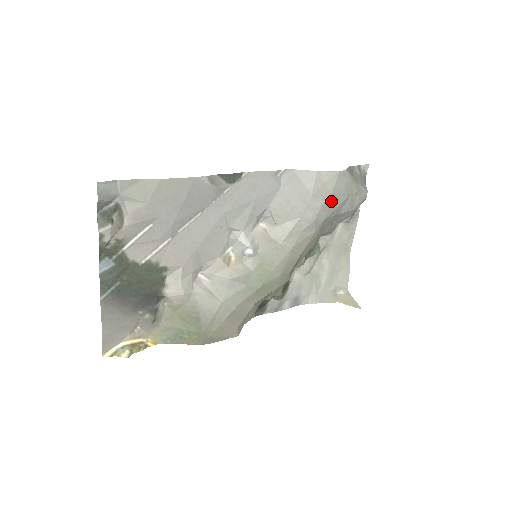
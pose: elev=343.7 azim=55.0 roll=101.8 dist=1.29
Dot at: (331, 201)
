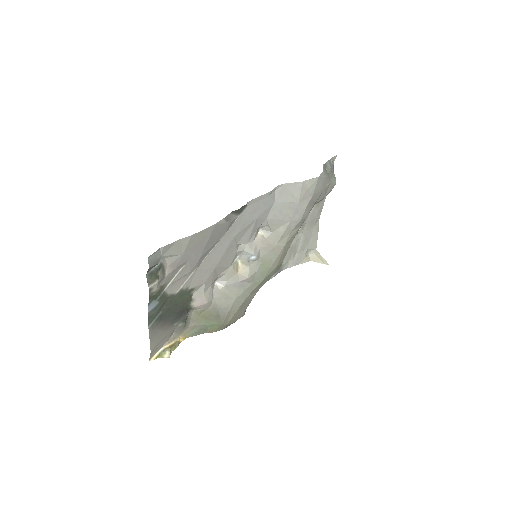
Dot at: (312, 200)
